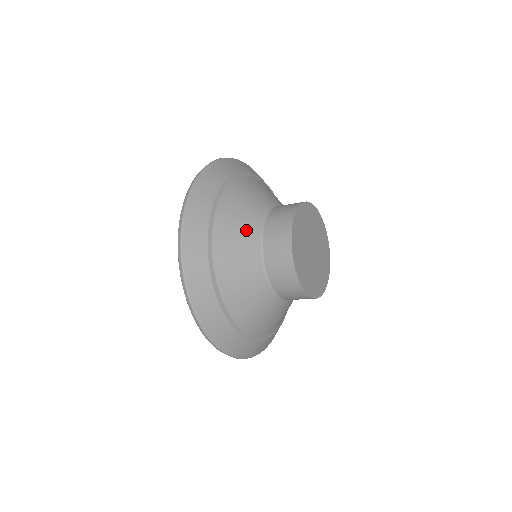
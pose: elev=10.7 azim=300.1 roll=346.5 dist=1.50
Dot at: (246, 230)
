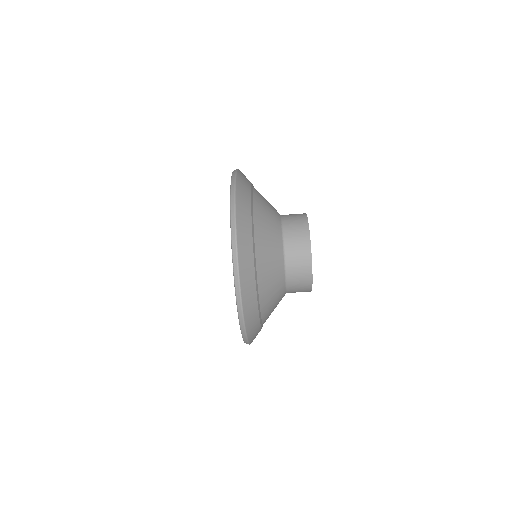
Dot at: (272, 216)
